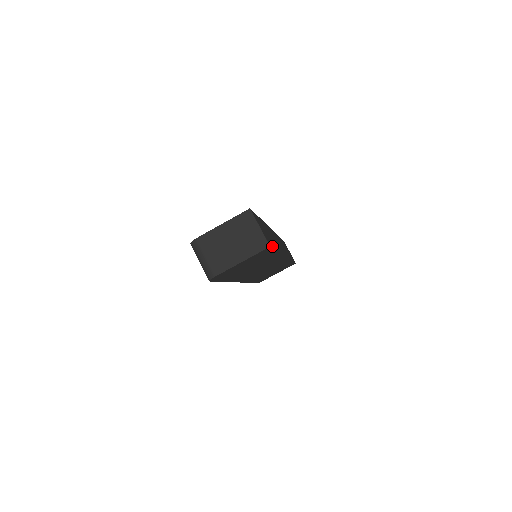
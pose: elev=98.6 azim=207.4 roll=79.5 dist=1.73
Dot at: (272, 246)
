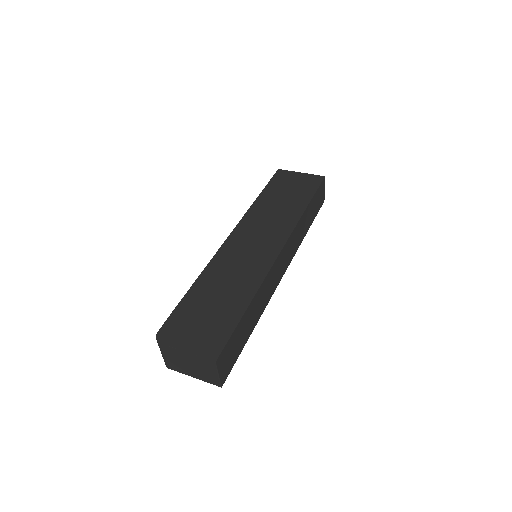
Dot at: (233, 364)
